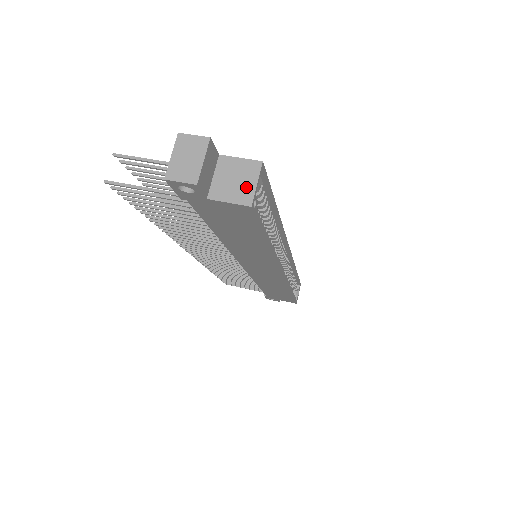
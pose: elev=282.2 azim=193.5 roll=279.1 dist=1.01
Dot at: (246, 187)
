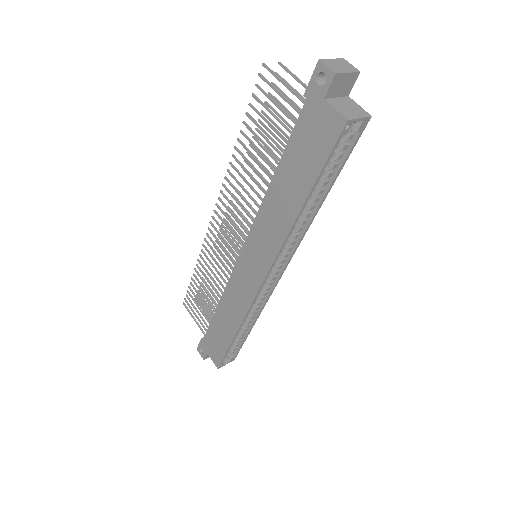
Dot at: (352, 114)
